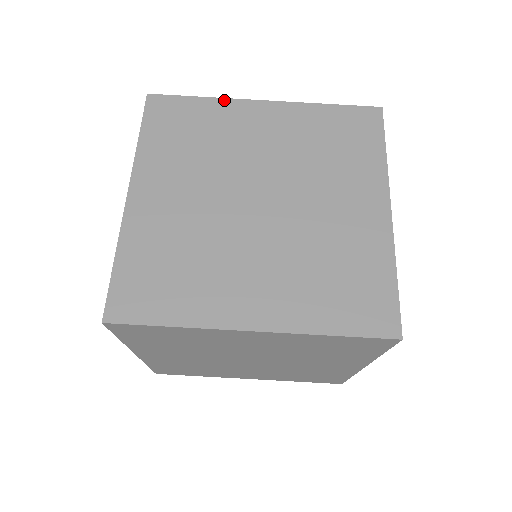
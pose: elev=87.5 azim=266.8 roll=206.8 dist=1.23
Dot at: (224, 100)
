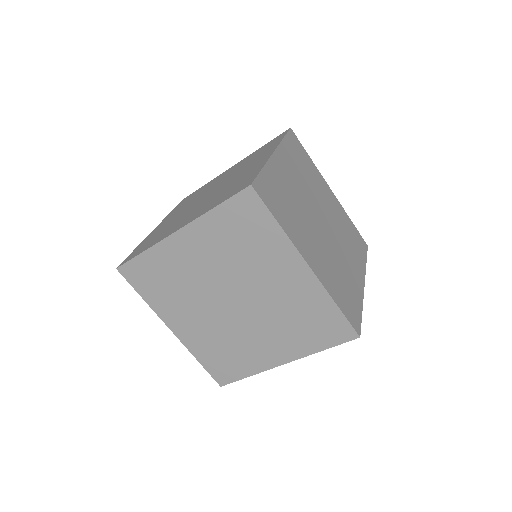
Dot at: (156, 247)
